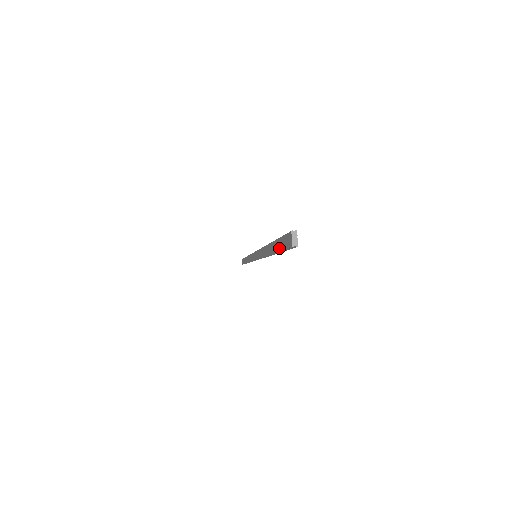
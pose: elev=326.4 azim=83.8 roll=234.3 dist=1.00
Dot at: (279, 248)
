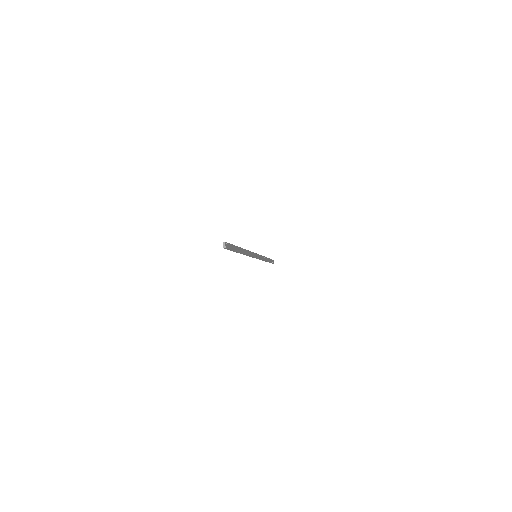
Dot at: (231, 250)
